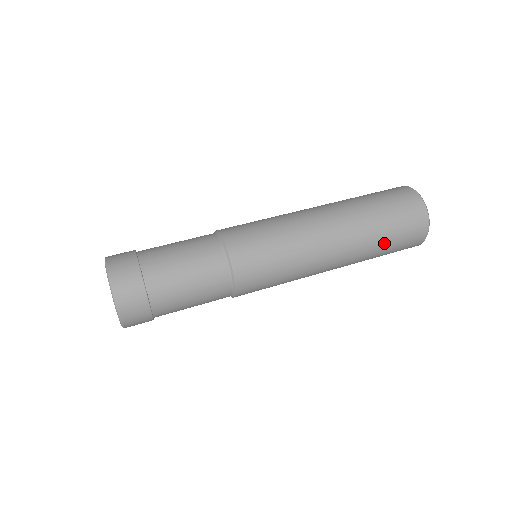
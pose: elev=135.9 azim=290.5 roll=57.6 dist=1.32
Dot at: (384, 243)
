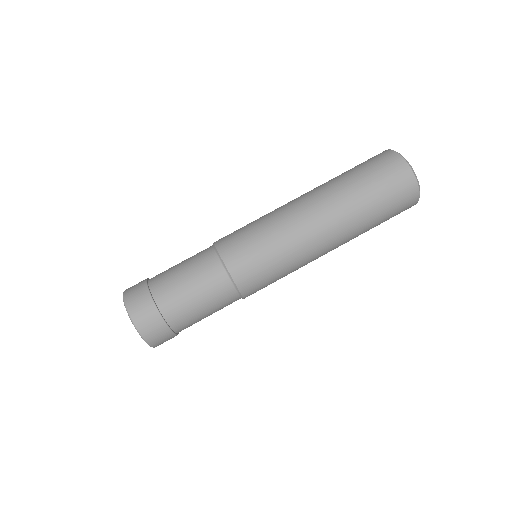
Dot at: occluded
